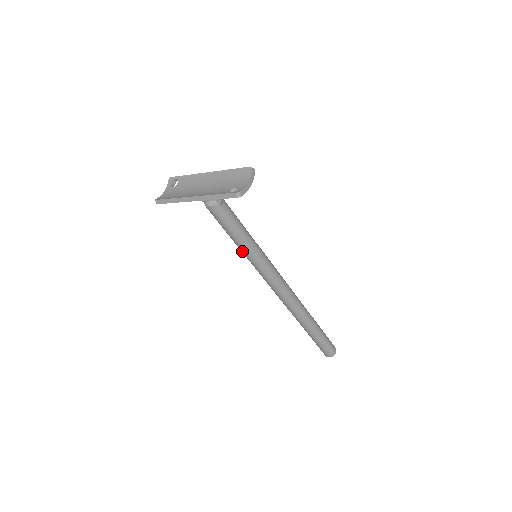
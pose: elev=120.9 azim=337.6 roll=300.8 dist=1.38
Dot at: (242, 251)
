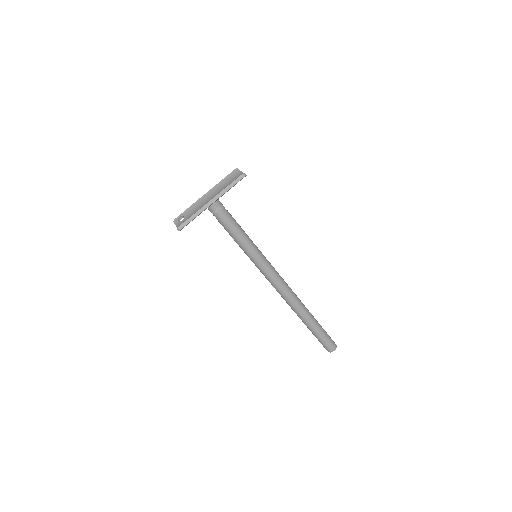
Dot at: (248, 250)
